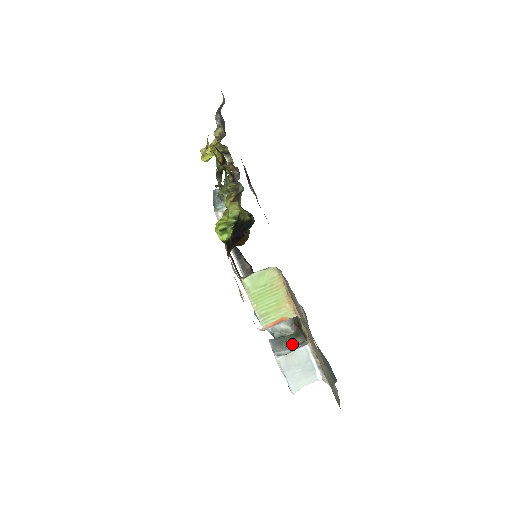
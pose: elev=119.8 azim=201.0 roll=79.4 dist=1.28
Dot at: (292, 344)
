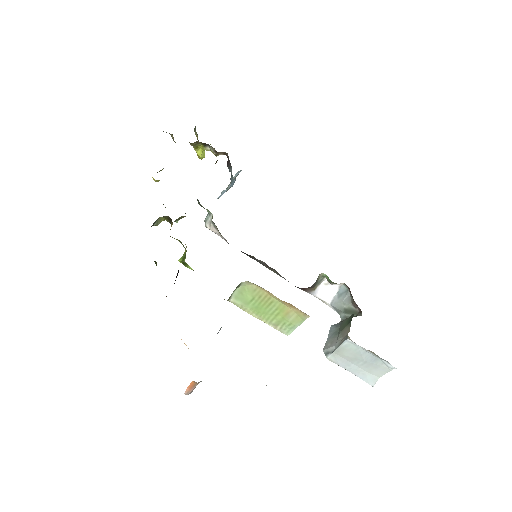
Dot at: (342, 335)
